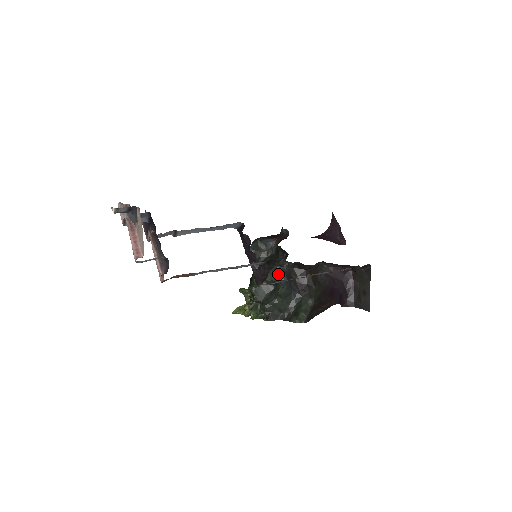
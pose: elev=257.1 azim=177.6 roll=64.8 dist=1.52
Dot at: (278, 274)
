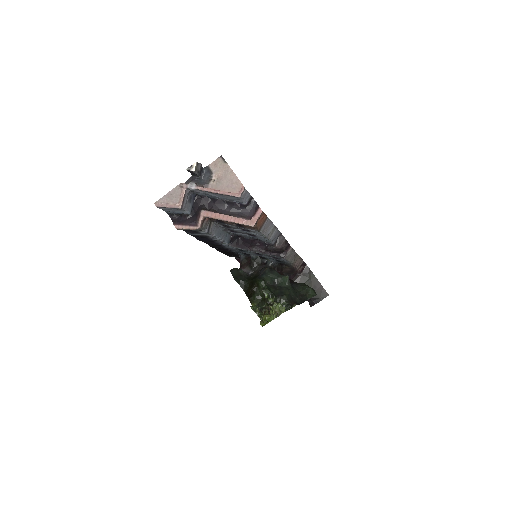
Dot at: (273, 272)
